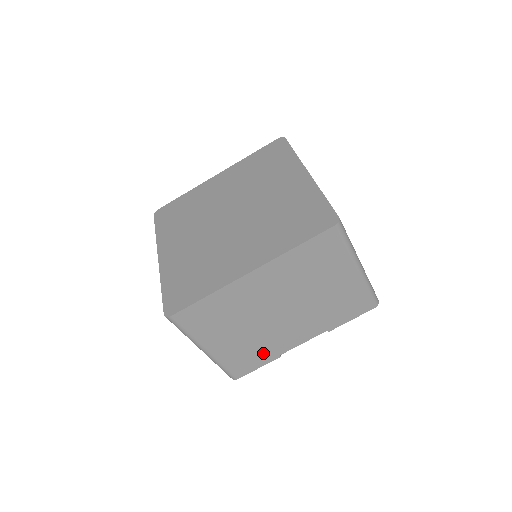
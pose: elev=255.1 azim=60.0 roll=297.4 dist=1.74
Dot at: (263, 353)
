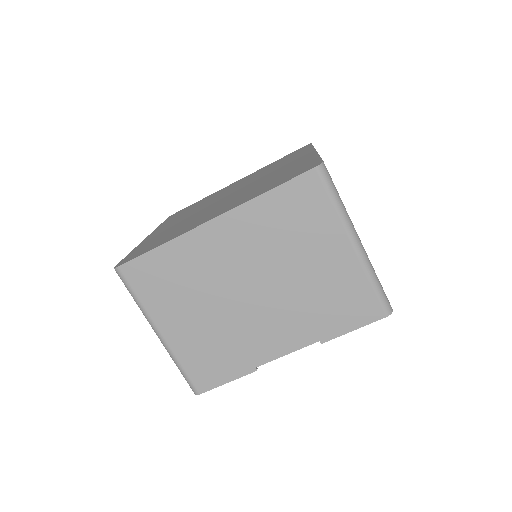
Dot at: (232, 358)
